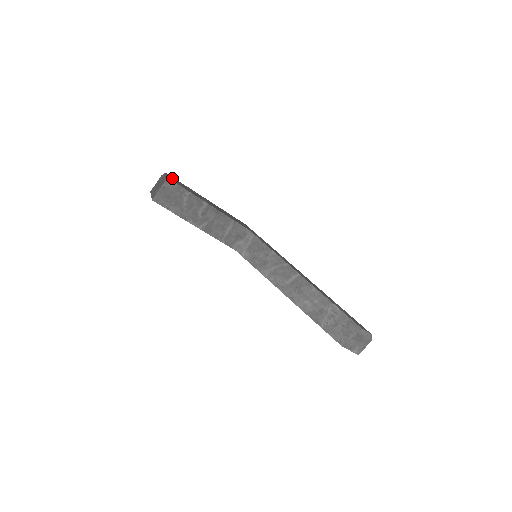
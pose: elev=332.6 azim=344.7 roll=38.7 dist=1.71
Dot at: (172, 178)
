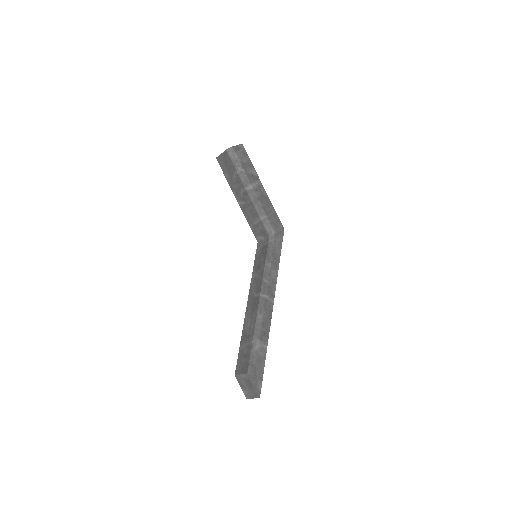
Dot at: (242, 151)
